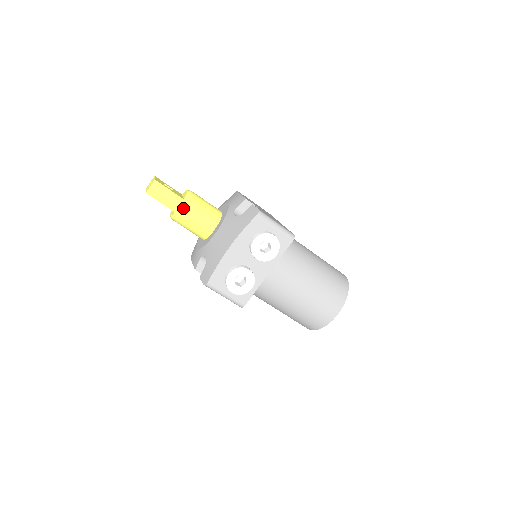
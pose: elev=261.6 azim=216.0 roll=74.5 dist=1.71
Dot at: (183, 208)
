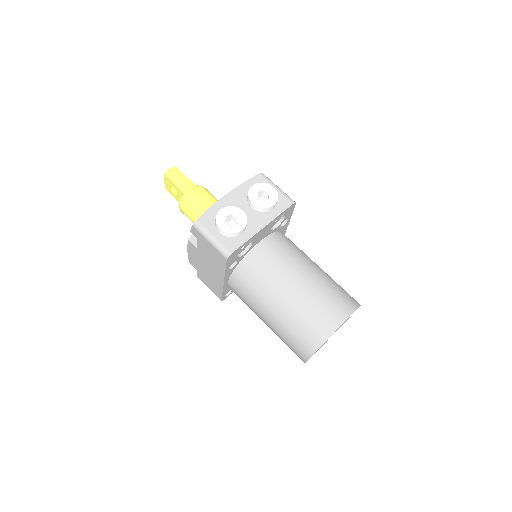
Dot at: (193, 189)
